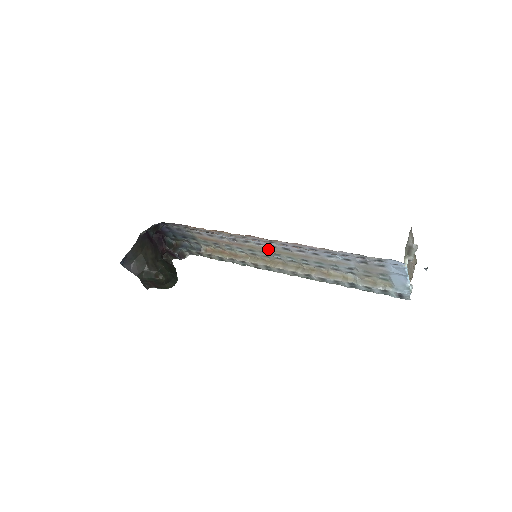
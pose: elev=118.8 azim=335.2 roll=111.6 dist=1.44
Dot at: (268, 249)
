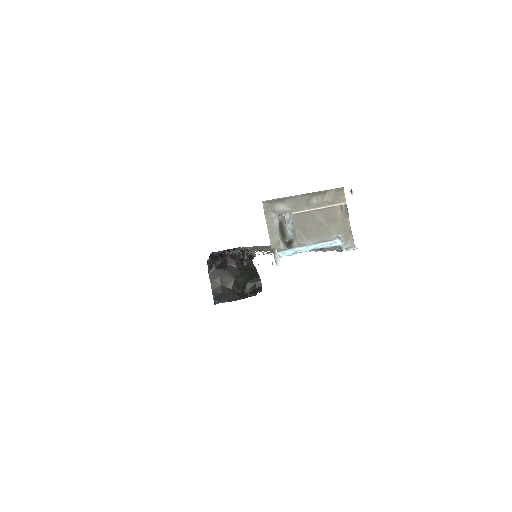
Dot at: occluded
